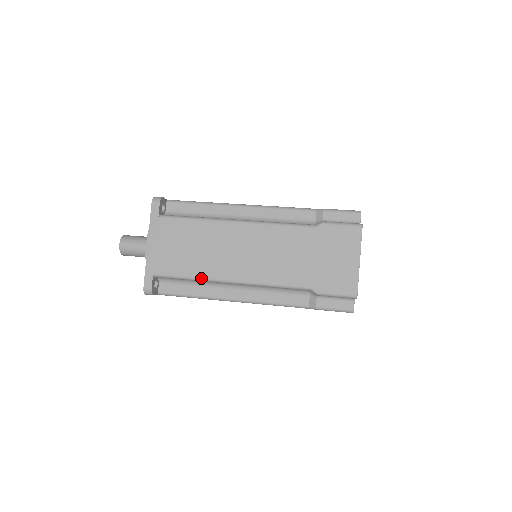
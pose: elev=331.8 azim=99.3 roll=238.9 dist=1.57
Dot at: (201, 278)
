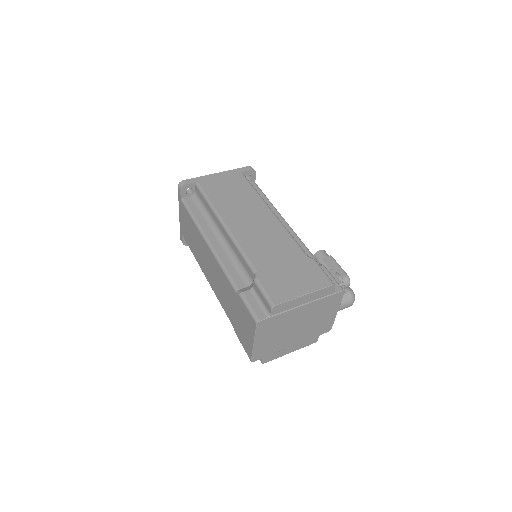
Dot at: (197, 261)
